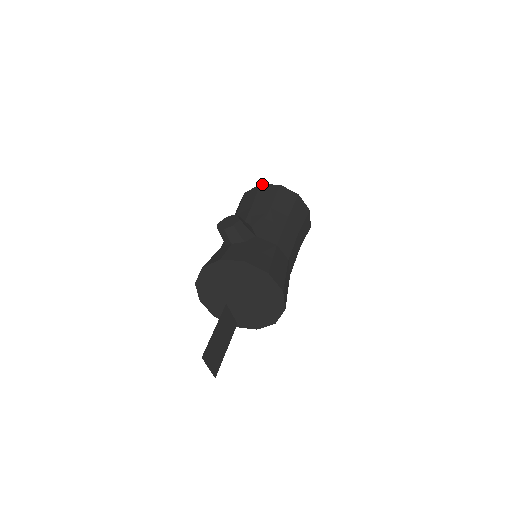
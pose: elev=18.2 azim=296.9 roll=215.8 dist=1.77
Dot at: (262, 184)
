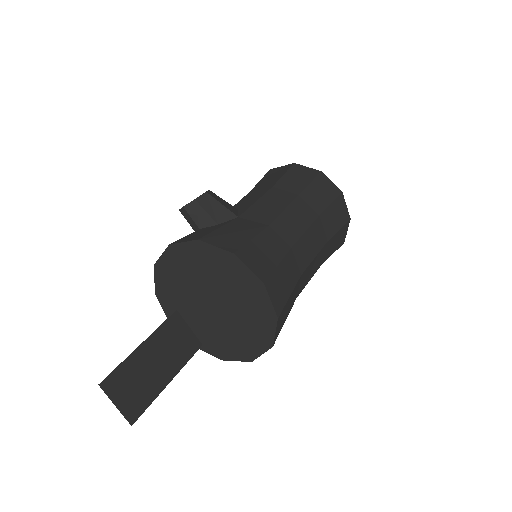
Dot at: occluded
